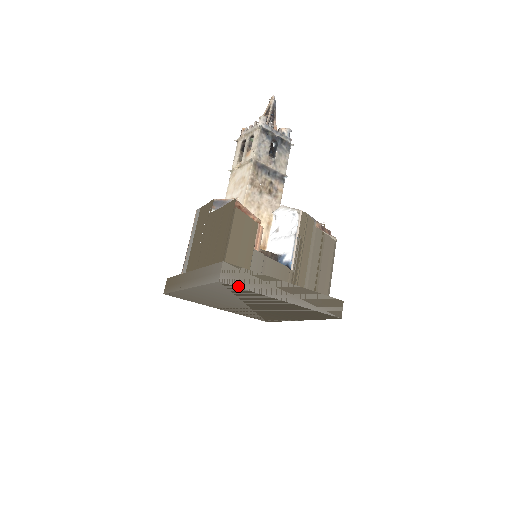
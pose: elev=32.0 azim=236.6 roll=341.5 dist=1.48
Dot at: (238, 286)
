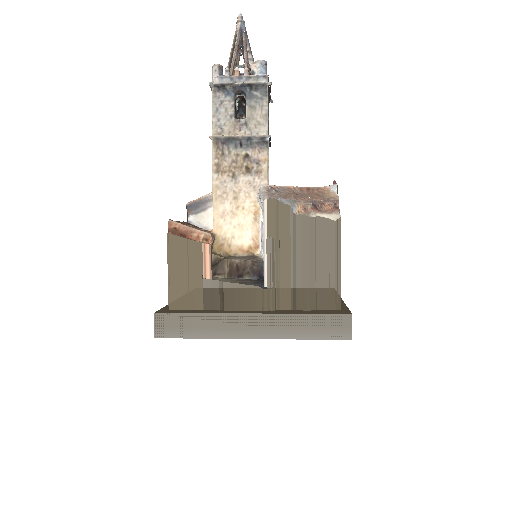
Dot at: (180, 337)
